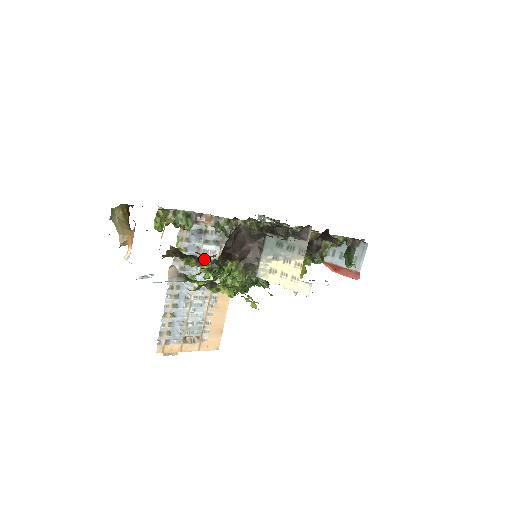
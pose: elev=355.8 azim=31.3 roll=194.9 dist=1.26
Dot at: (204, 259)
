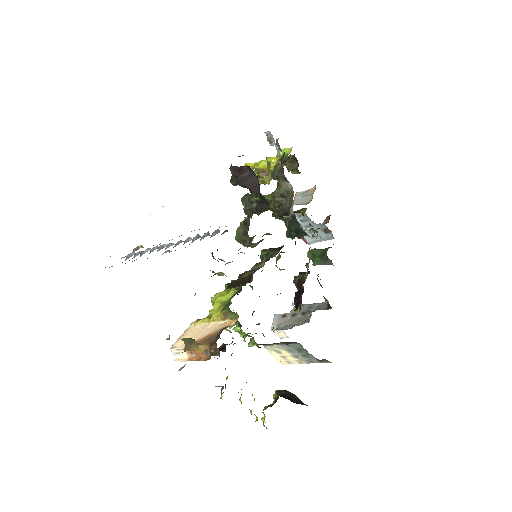
Dot at: occluded
